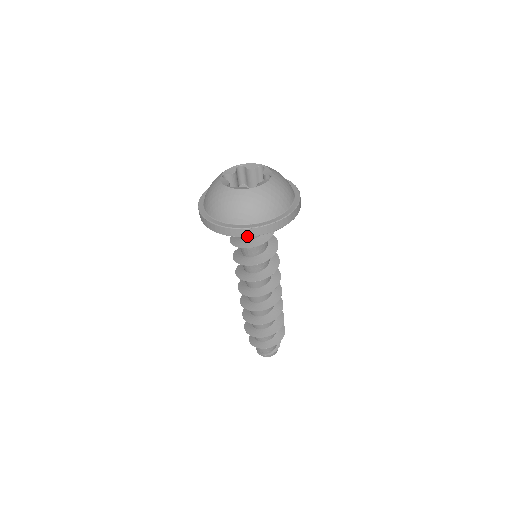
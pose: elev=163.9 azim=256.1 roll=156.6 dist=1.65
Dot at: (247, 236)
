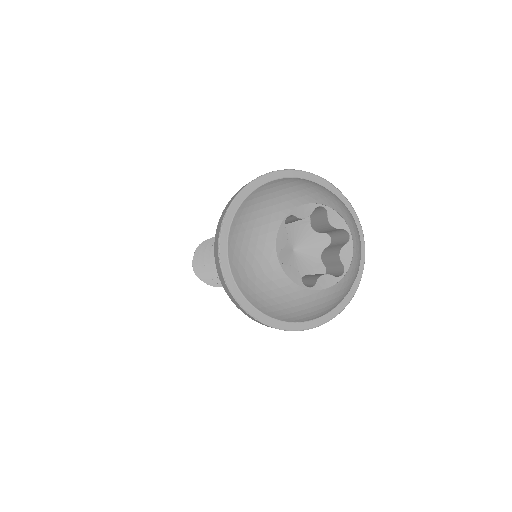
Dot at: occluded
